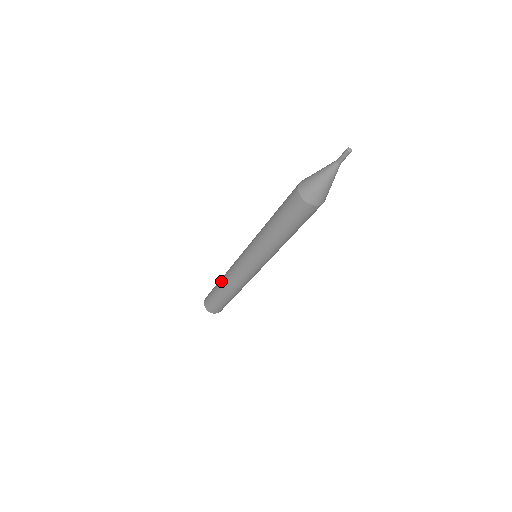
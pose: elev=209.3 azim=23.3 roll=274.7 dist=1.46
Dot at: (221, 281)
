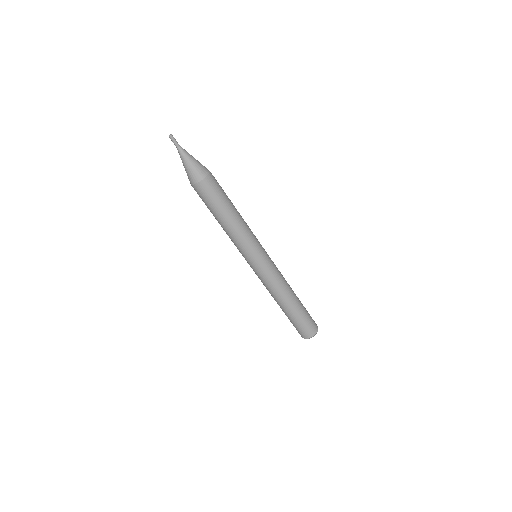
Dot at: (279, 304)
